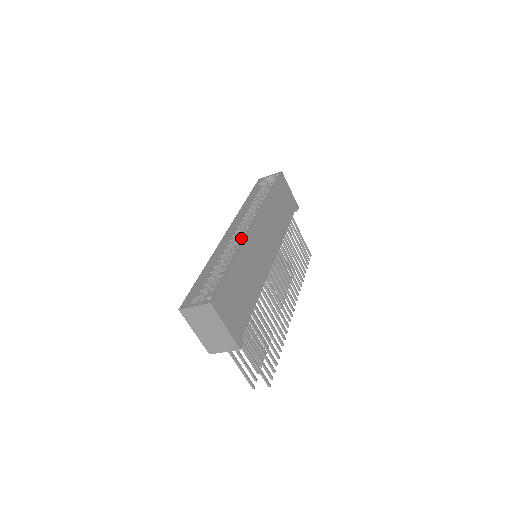
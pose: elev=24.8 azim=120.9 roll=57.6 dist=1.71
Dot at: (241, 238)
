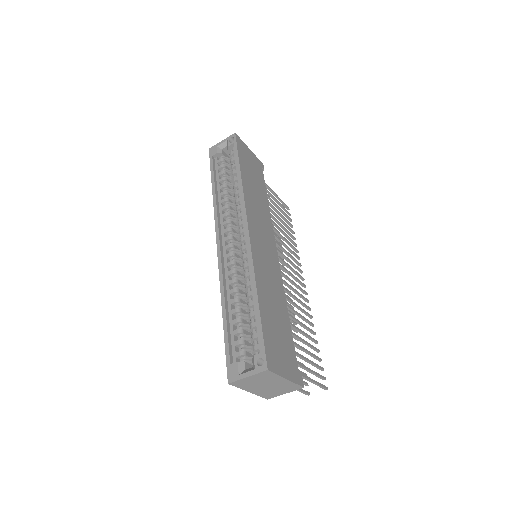
Dot at: (241, 252)
